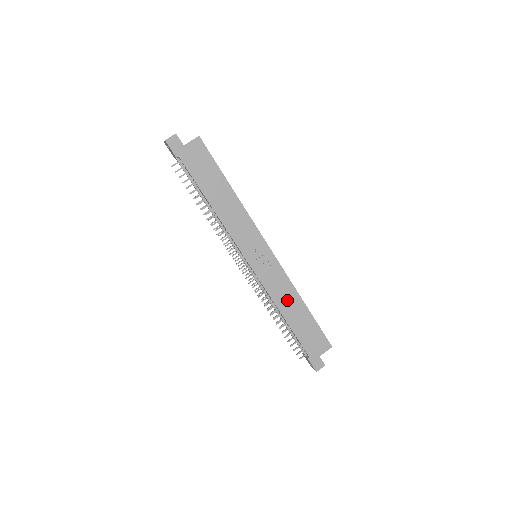
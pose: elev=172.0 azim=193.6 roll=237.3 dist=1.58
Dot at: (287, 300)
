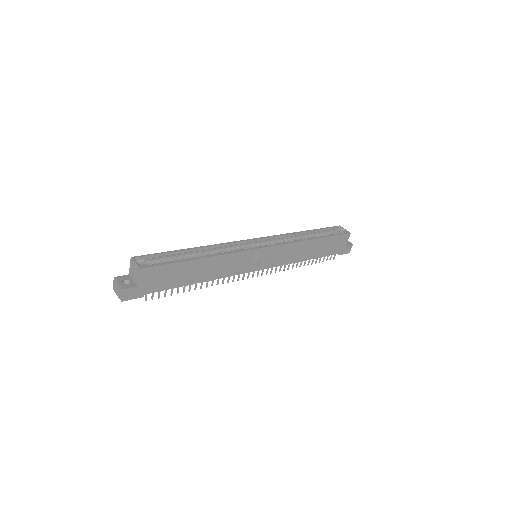
Dot at: (302, 252)
